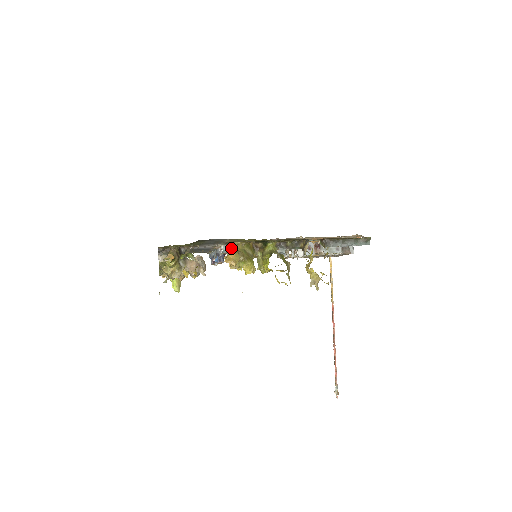
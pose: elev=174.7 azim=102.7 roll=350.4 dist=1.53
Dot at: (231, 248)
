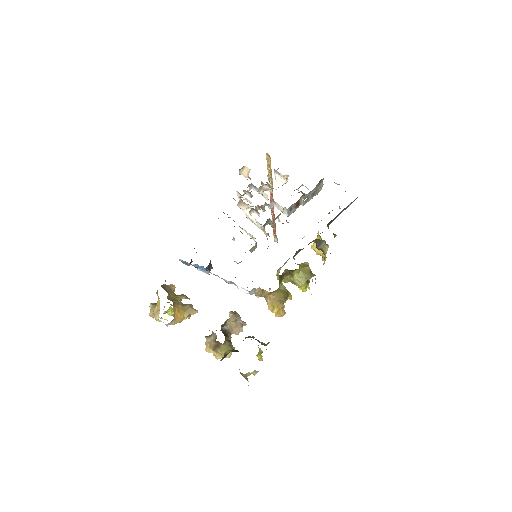
Dot at: (260, 290)
